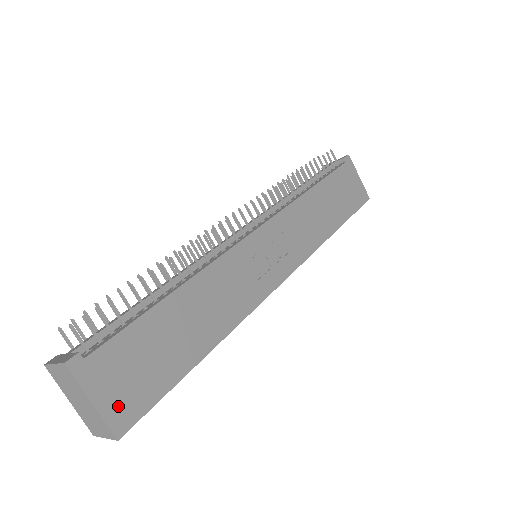
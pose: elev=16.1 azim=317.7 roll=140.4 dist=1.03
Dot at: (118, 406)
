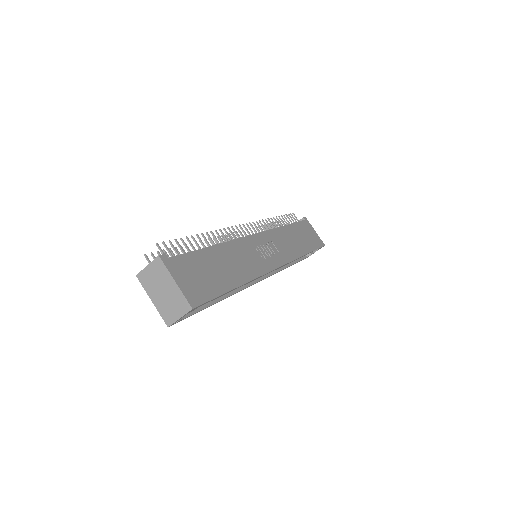
Dot at: (190, 291)
